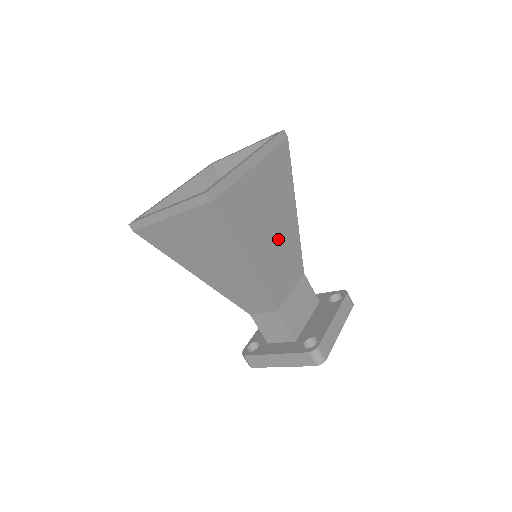
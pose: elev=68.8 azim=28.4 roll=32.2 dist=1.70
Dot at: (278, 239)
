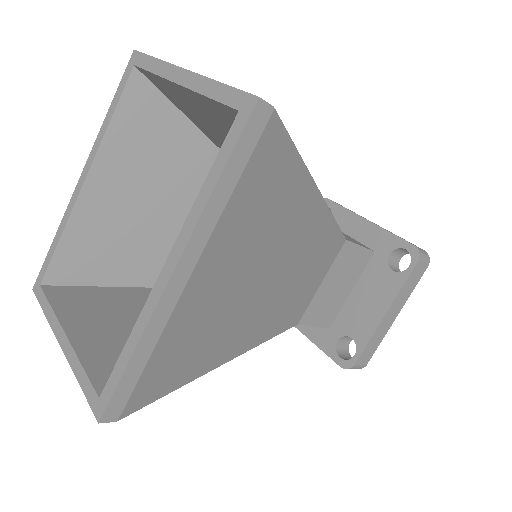
Dot at: (282, 275)
